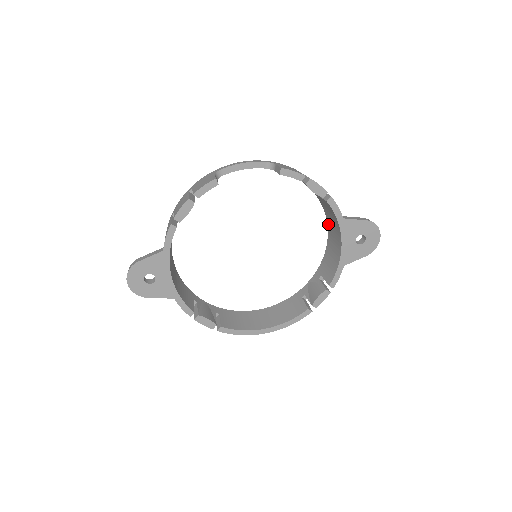
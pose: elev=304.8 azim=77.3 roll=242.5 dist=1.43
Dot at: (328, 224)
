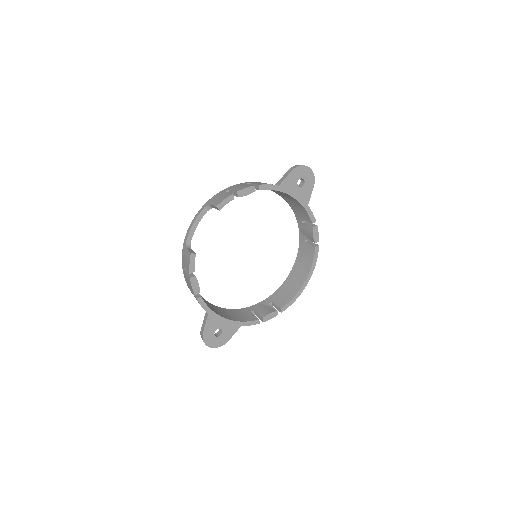
Dot at: occluded
